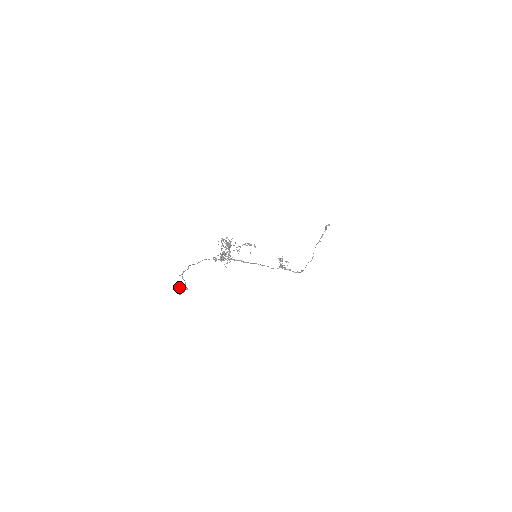
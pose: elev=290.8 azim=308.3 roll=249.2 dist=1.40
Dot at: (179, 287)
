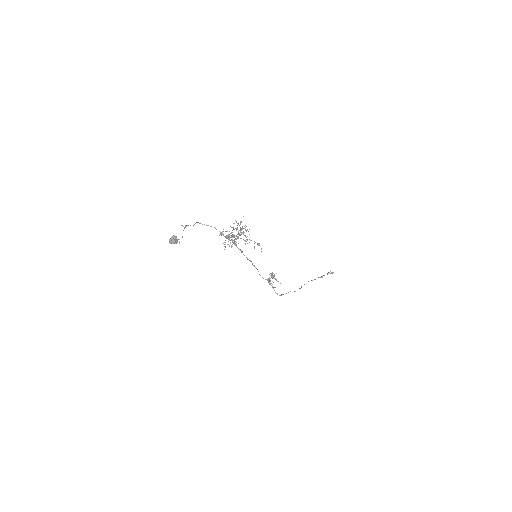
Dot at: (175, 237)
